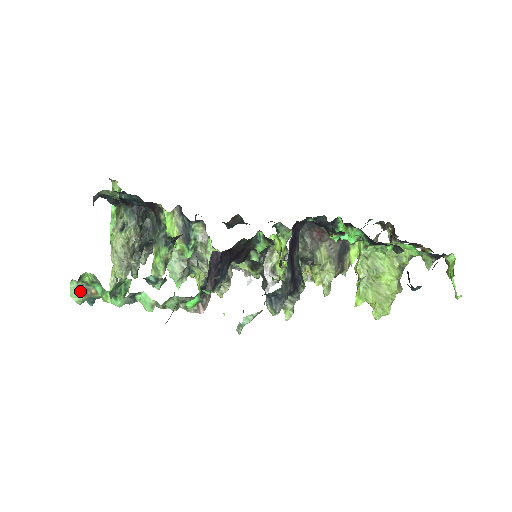
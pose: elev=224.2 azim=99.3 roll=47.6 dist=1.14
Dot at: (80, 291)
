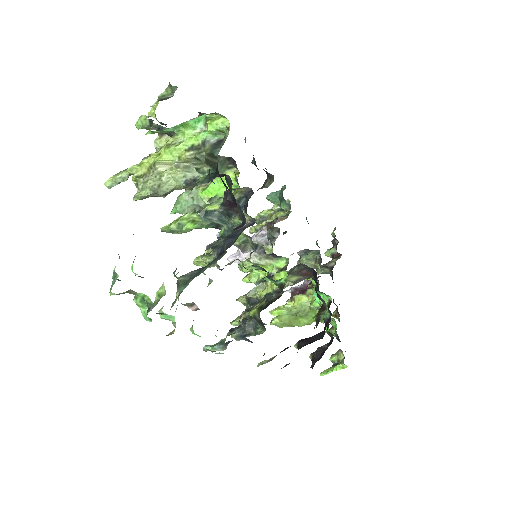
Dot at: (123, 293)
